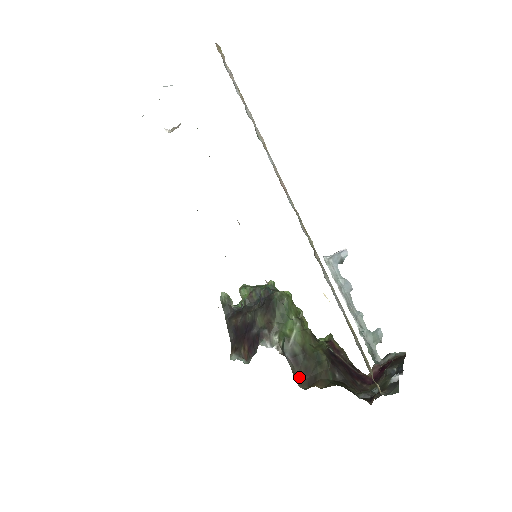
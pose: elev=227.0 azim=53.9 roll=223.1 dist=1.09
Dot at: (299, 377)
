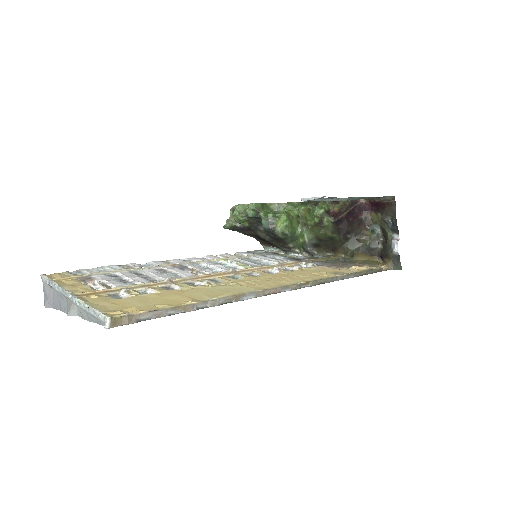
Dot at: (323, 249)
